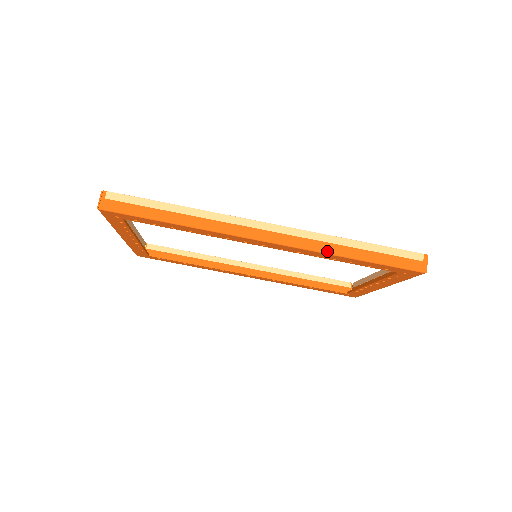
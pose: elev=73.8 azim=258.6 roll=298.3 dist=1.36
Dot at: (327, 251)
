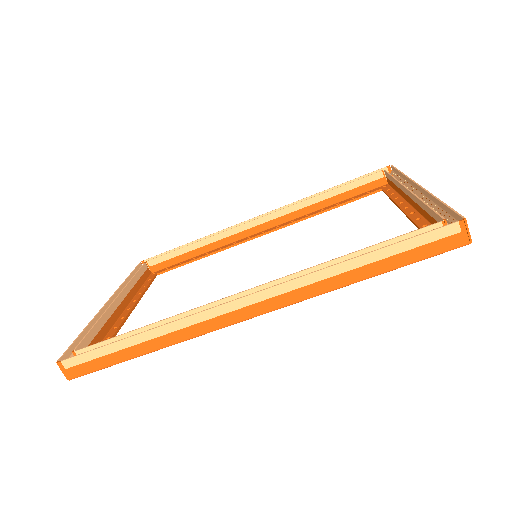
Dot at: (328, 290)
